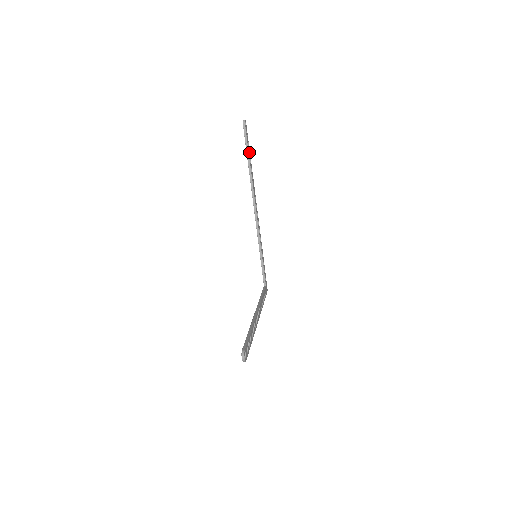
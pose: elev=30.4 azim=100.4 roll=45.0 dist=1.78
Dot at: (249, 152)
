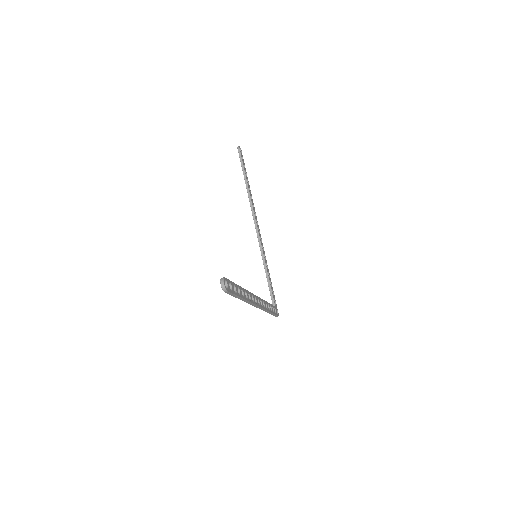
Dot at: (246, 175)
